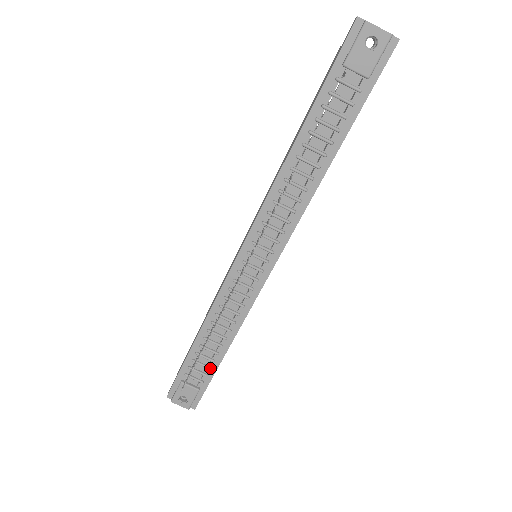
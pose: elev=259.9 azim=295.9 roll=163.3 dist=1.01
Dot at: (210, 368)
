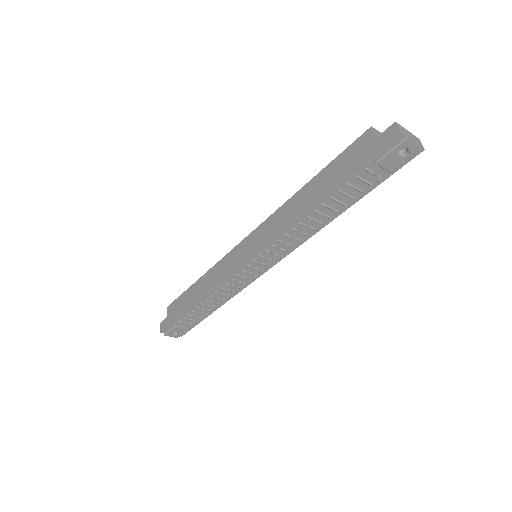
Dot at: (202, 318)
